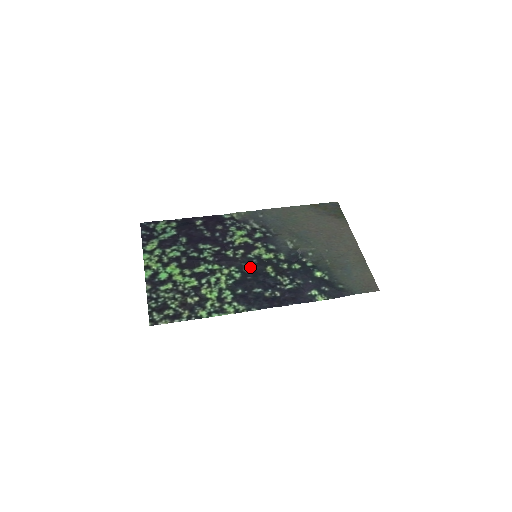
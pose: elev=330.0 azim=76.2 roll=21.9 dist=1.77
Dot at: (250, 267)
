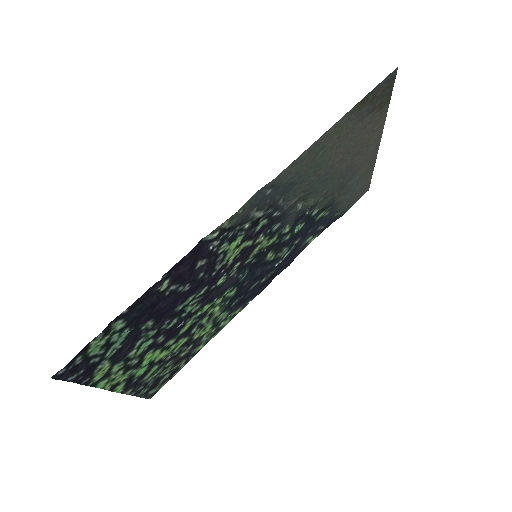
Dot at: (247, 272)
